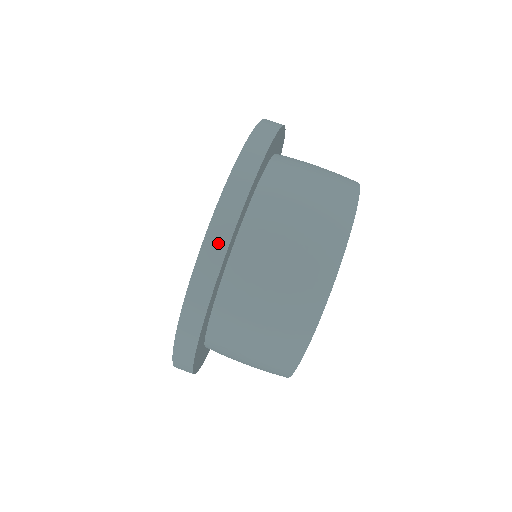
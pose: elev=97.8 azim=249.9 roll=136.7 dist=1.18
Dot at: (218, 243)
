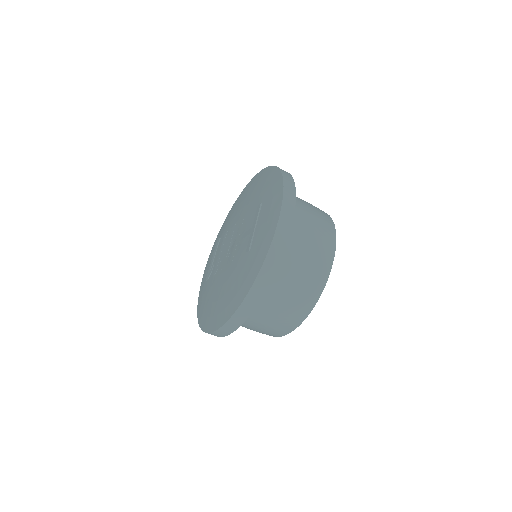
Dot at: (249, 307)
